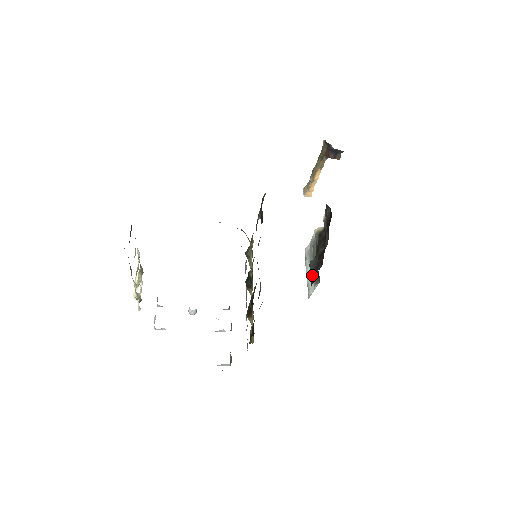
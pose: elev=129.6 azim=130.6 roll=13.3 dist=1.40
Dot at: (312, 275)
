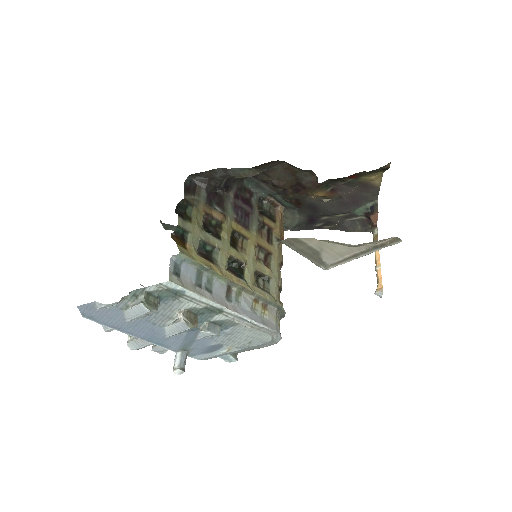
Dot at: occluded
